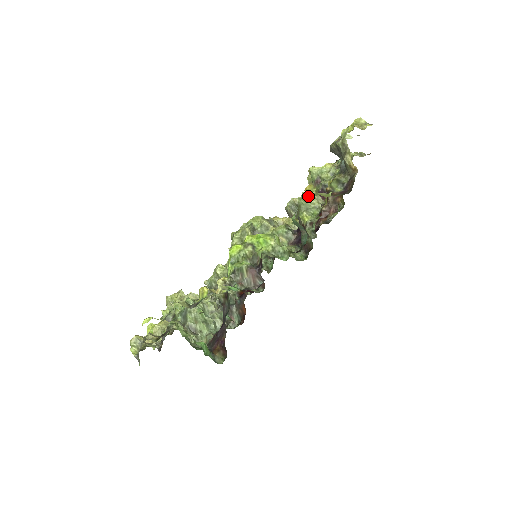
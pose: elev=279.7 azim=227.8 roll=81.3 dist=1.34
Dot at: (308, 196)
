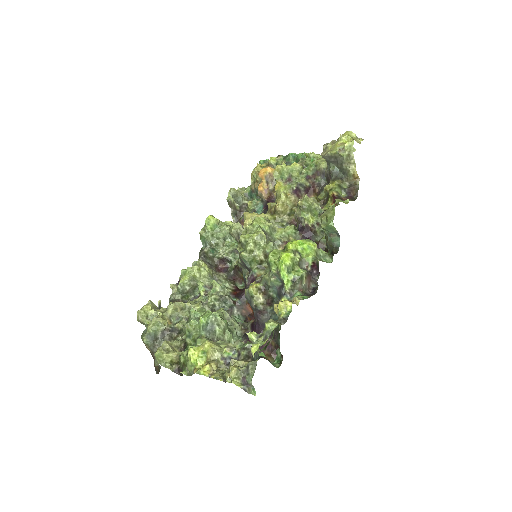
Dot at: (309, 198)
